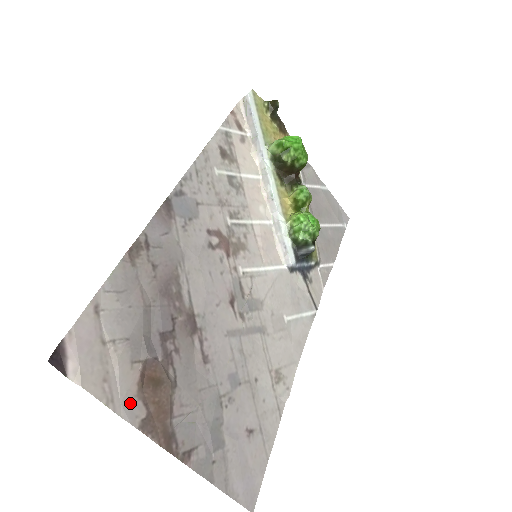
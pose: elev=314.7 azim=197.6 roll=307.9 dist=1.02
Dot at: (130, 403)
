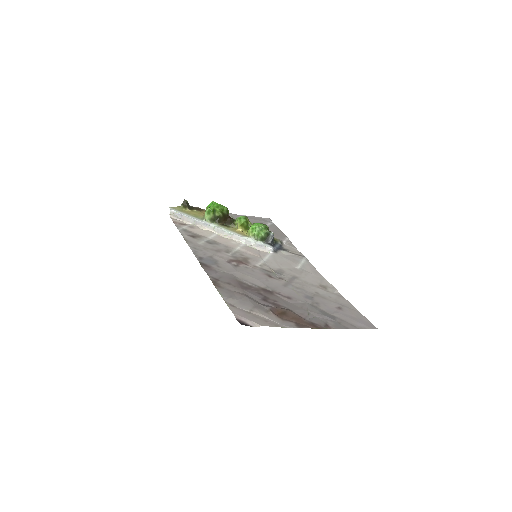
Dot at: (284, 323)
